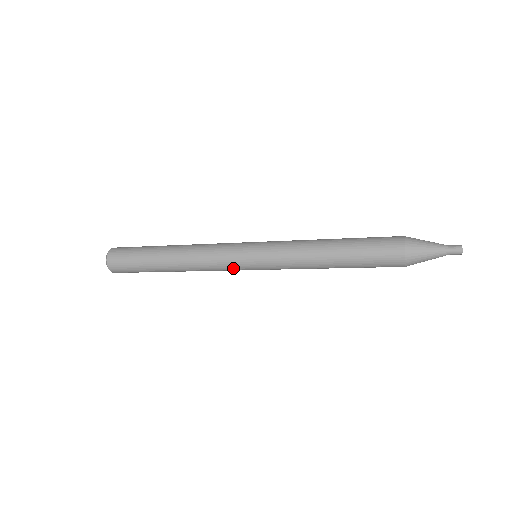
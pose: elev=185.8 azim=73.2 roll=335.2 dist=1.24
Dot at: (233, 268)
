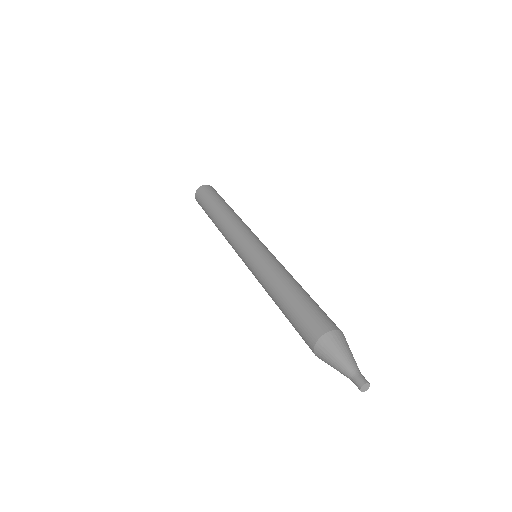
Dot at: occluded
